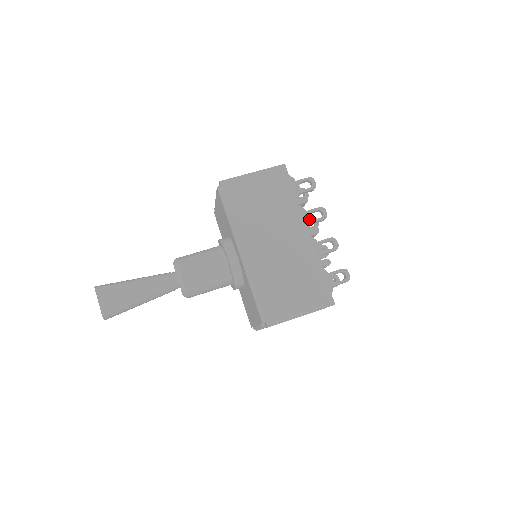
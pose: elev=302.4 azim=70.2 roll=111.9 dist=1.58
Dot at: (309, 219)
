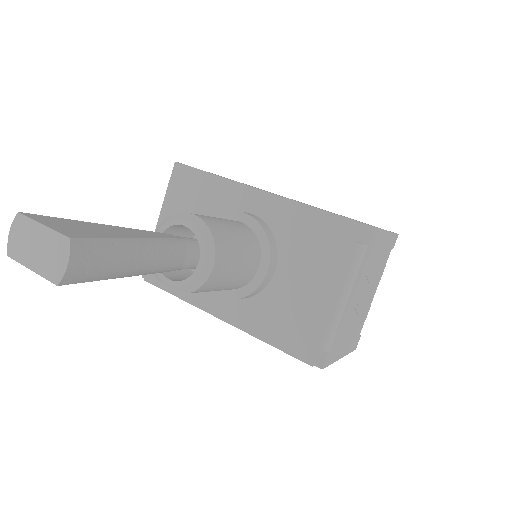
Dot at: occluded
